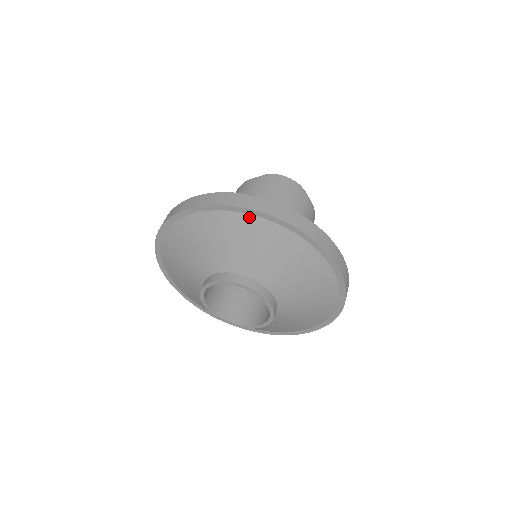
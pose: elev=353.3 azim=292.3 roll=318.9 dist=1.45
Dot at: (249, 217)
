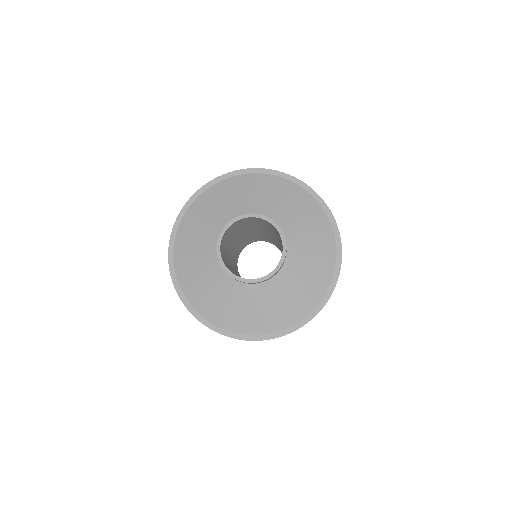
Dot at: (279, 178)
